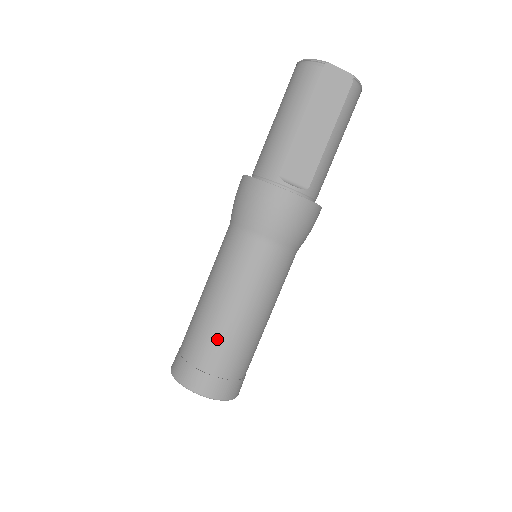
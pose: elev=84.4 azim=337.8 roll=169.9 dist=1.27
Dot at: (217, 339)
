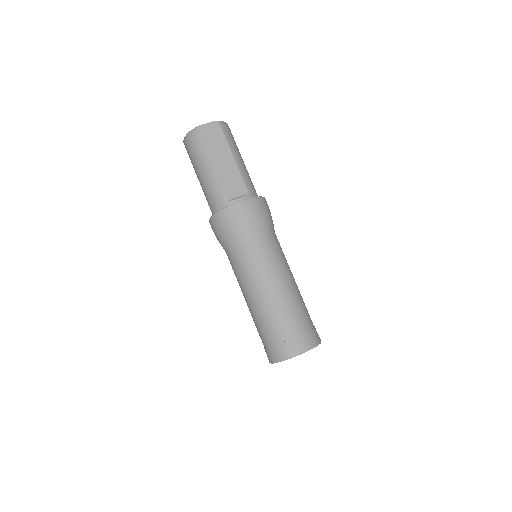
Dot at: (278, 314)
